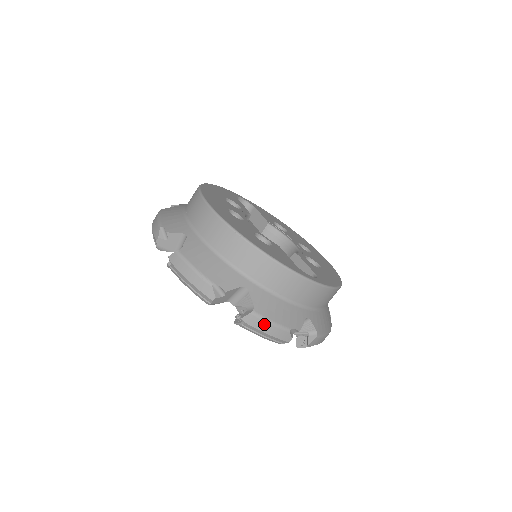
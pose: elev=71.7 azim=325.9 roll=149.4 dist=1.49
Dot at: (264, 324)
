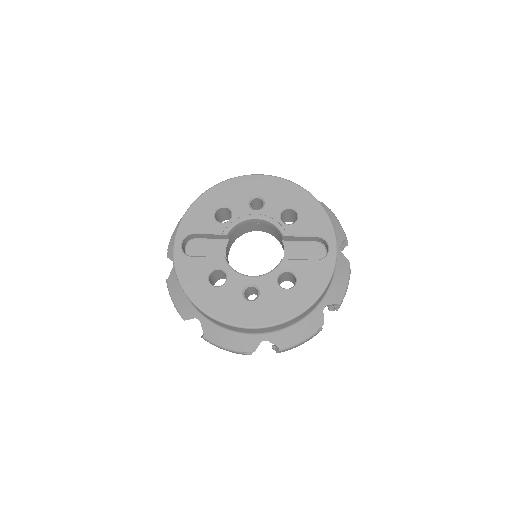
Dot at: occluded
